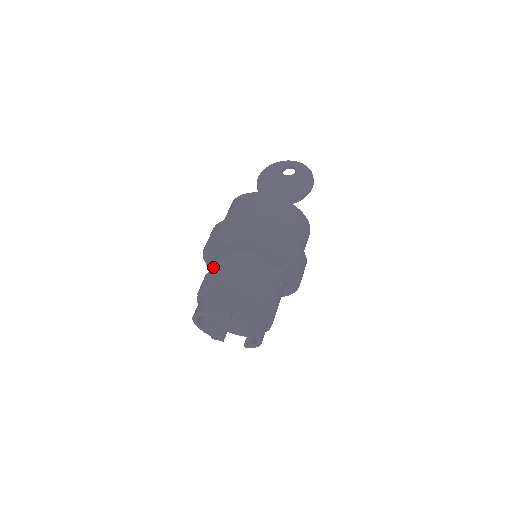
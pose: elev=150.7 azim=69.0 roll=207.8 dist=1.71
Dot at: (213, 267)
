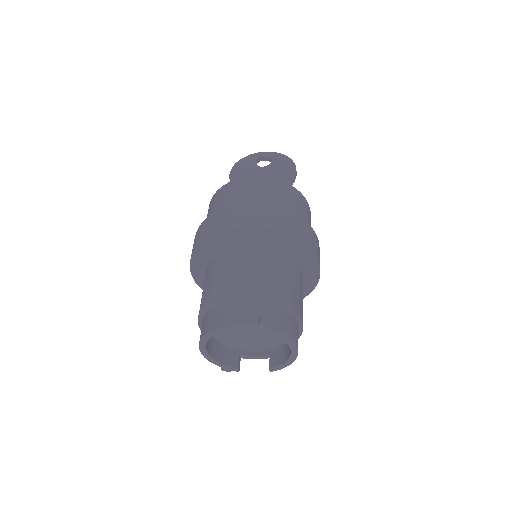
Dot at: (212, 272)
